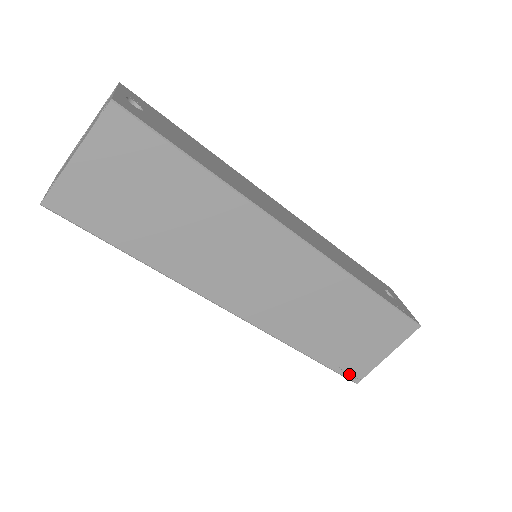
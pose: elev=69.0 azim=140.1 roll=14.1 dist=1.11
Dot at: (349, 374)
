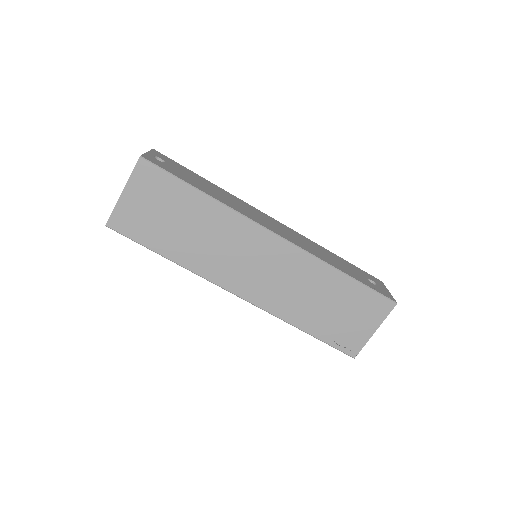
Dot at: (345, 349)
